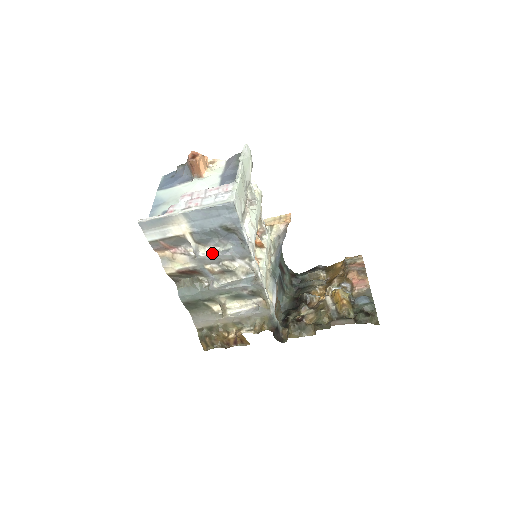
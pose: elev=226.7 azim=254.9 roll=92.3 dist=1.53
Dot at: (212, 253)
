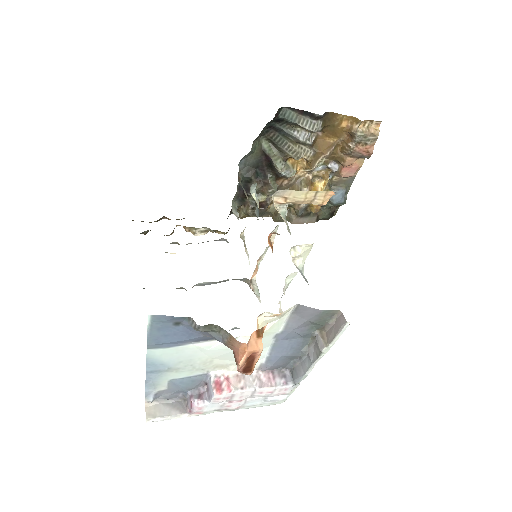
Dot at: occluded
